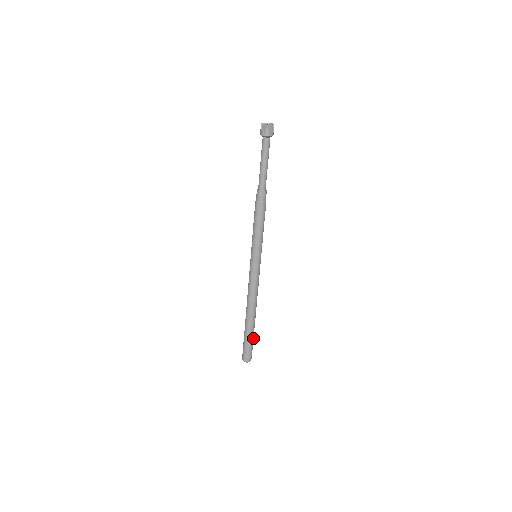
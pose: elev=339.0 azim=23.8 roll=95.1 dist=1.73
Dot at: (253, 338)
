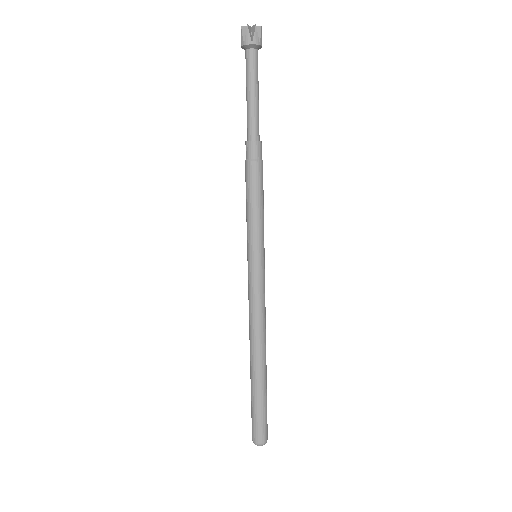
Dot at: (266, 402)
